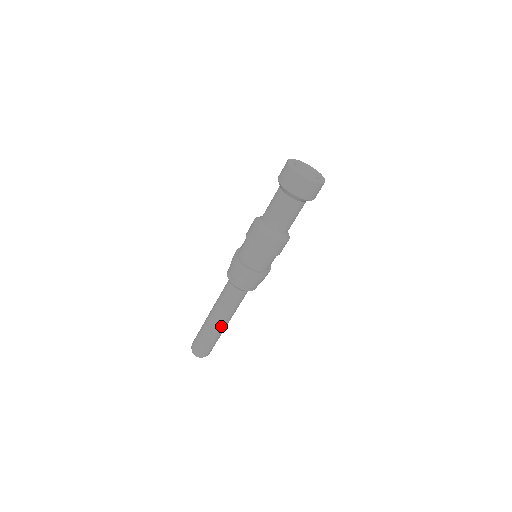
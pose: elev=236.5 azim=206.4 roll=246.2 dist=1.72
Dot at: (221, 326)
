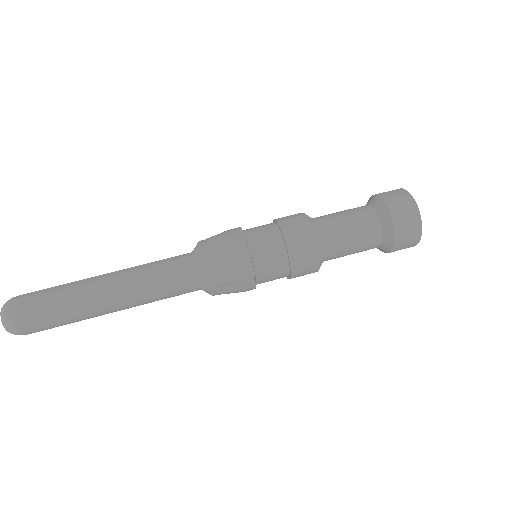
Dot at: (102, 281)
